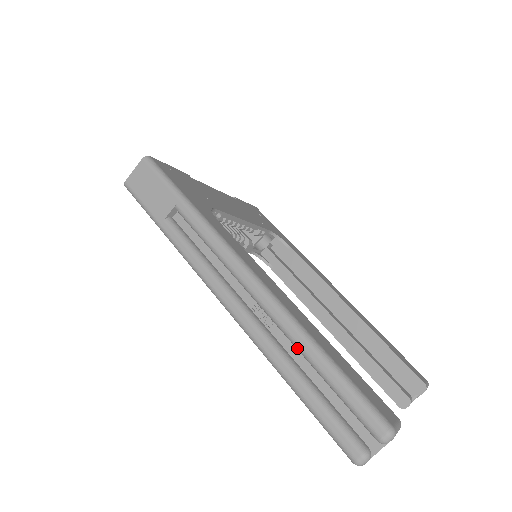
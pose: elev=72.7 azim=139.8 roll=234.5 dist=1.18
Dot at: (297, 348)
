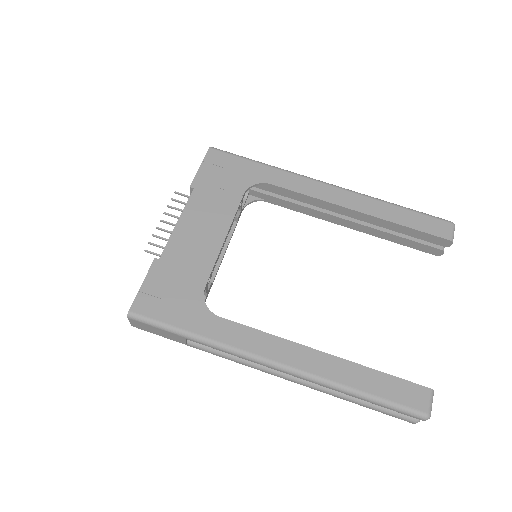
Dot at: (341, 392)
